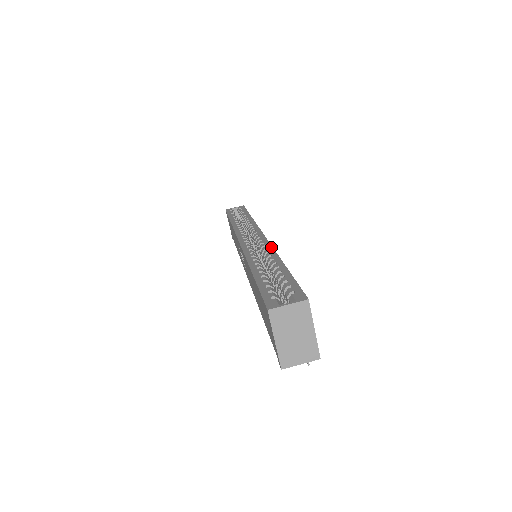
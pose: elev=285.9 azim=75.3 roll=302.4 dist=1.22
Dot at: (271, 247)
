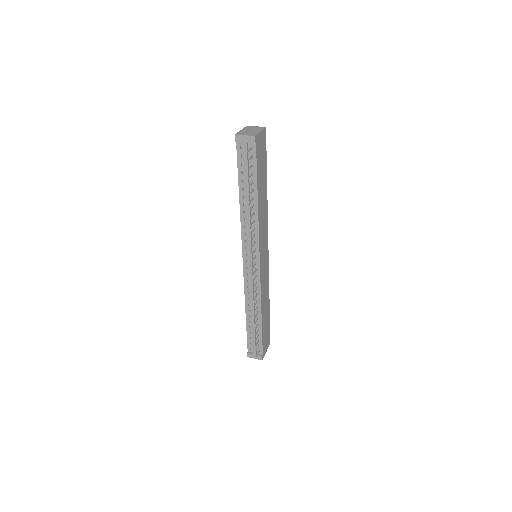
Dot at: (267, 218)
